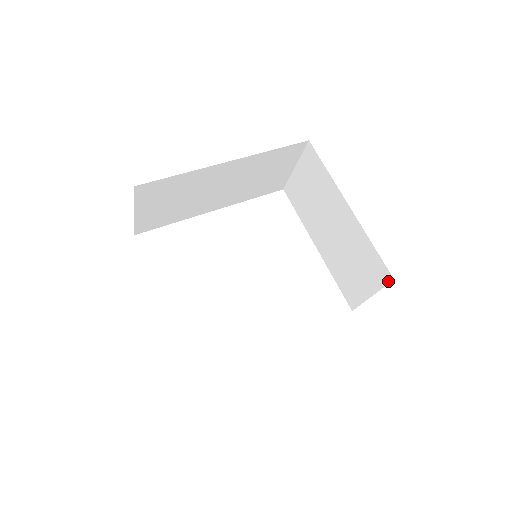
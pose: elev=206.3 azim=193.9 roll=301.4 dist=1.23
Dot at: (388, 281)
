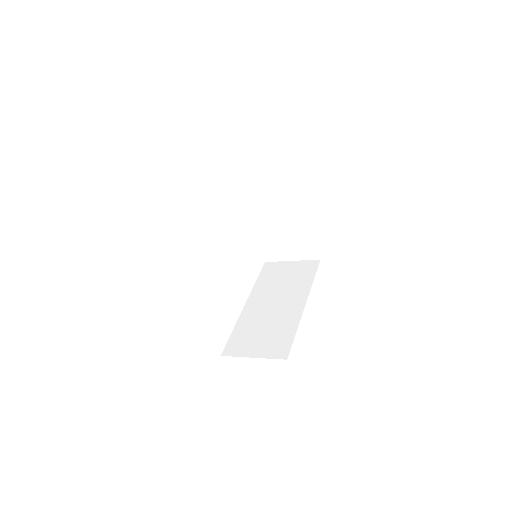
Dot at: (315, 259)
